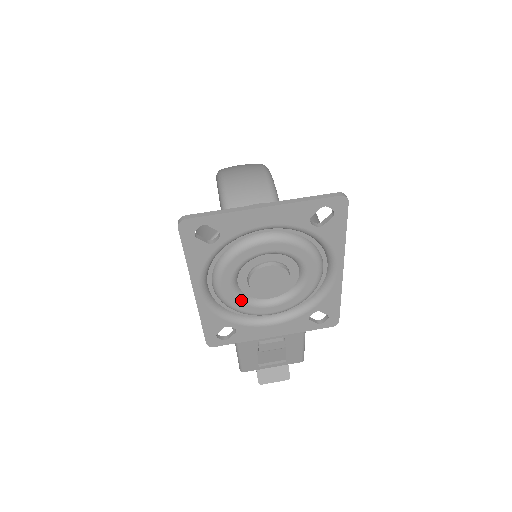
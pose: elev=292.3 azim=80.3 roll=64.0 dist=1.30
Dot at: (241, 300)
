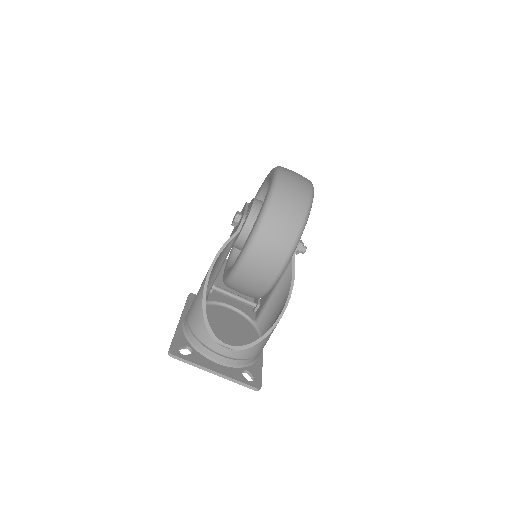
Dot at: occluded
